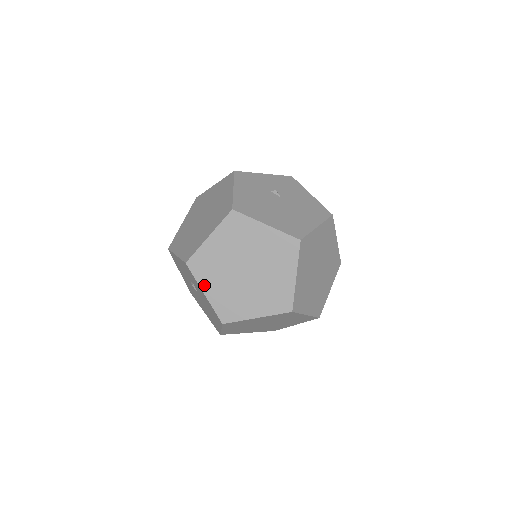
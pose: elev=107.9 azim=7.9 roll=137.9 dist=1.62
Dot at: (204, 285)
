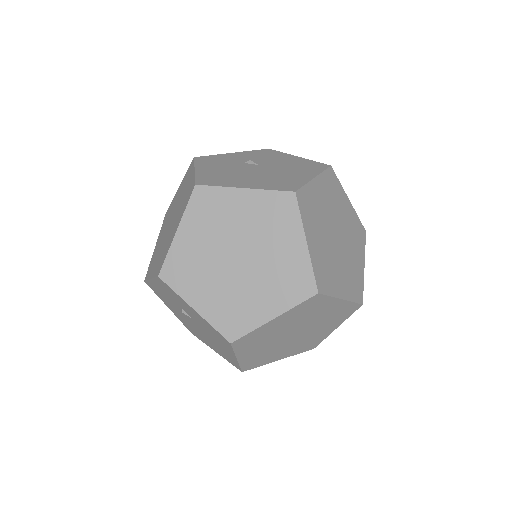
Dot at: (190, 298)
